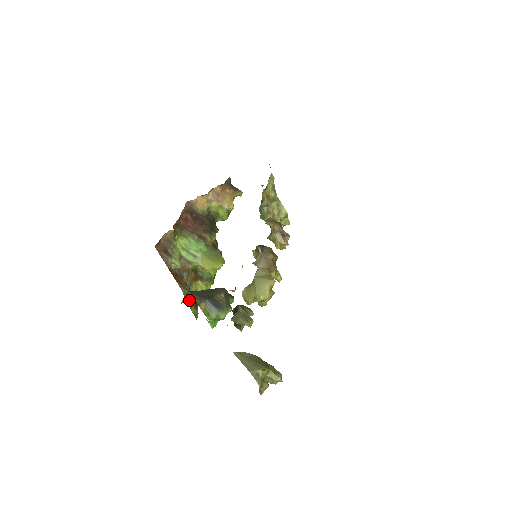
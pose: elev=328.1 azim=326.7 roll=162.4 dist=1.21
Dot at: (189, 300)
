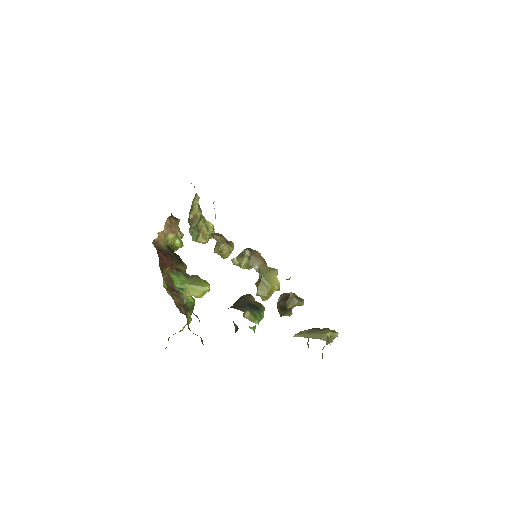
Dot at: occluded
